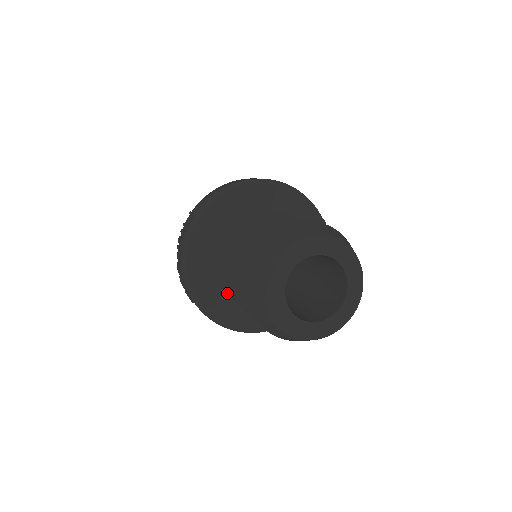
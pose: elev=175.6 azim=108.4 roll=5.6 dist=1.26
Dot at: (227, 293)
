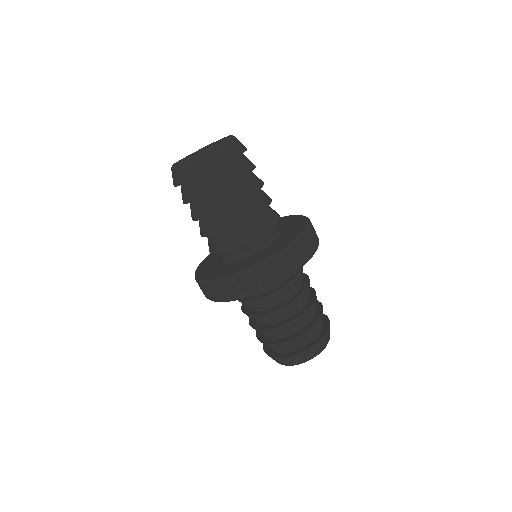
Dot at: occluded
